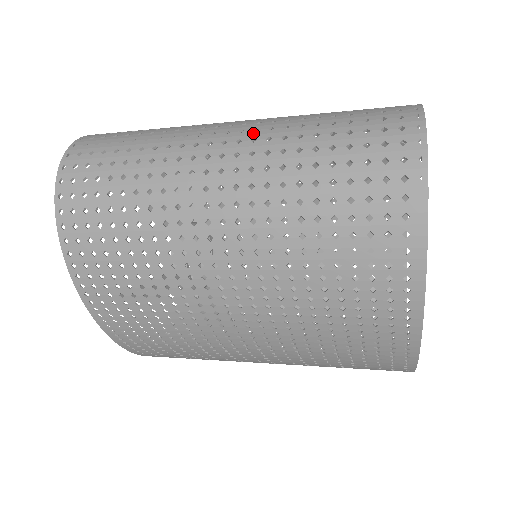
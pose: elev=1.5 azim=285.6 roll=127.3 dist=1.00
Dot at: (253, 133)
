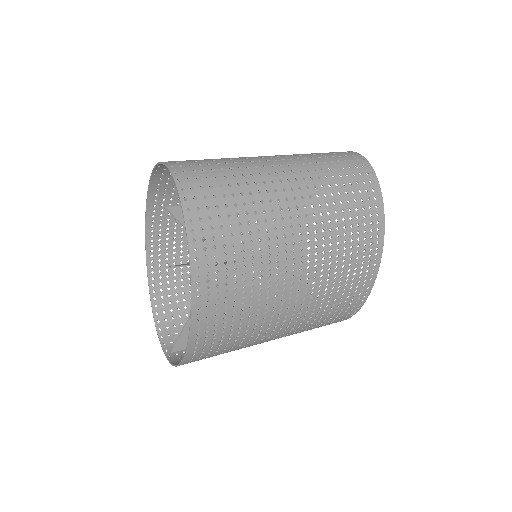
Dot at: (286, 157)
